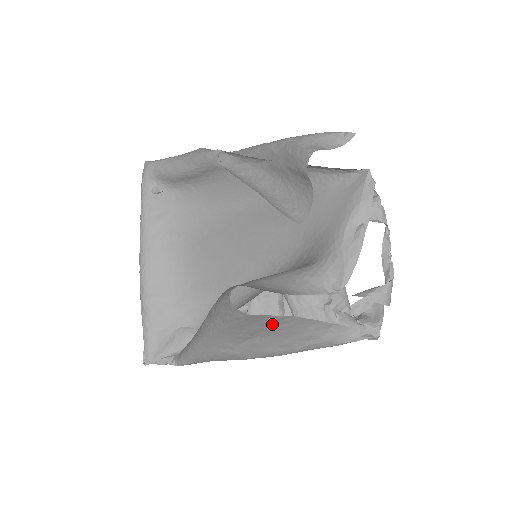
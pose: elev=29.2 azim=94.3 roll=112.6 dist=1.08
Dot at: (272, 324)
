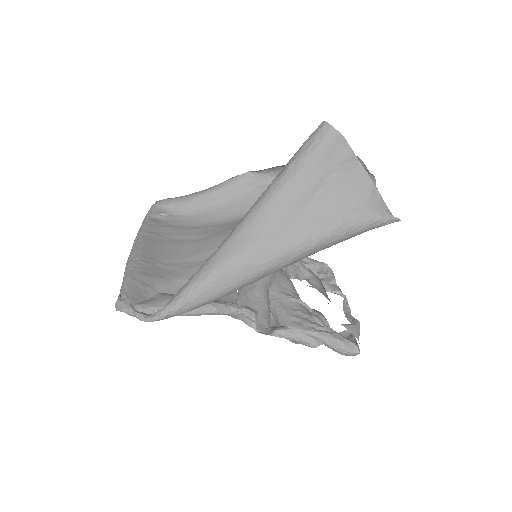
Dot at: (338, 169)
